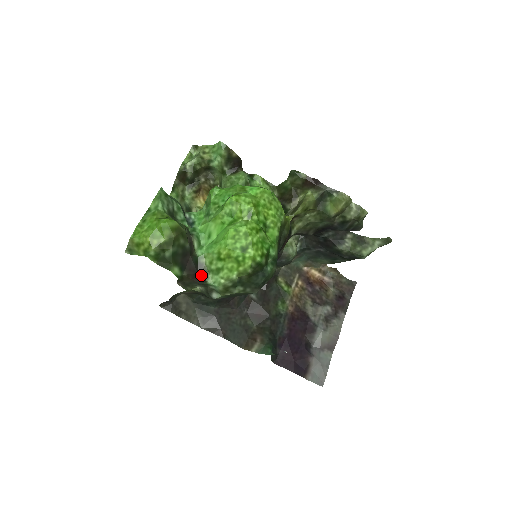
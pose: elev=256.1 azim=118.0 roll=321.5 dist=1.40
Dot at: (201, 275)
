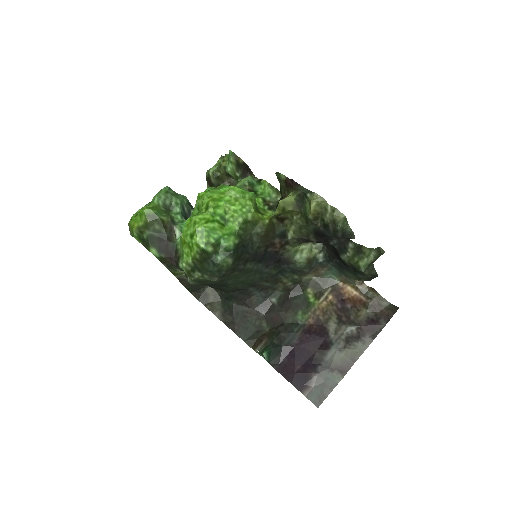
Dot at: (176, 259)
